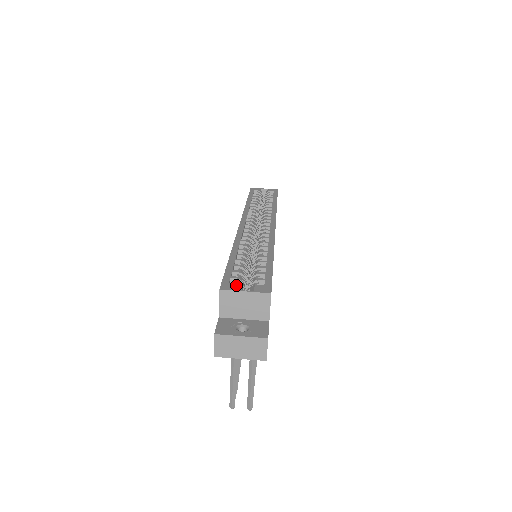
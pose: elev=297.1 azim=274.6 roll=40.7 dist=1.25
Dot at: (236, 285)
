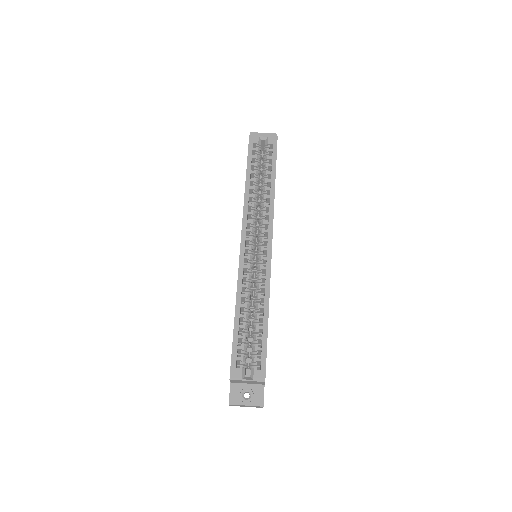
Dot at: (241, 372)
